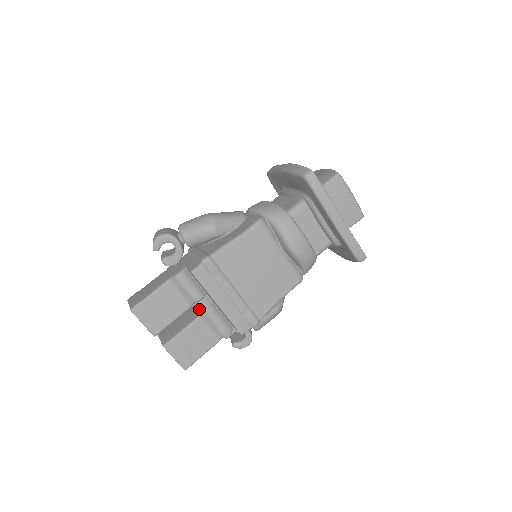
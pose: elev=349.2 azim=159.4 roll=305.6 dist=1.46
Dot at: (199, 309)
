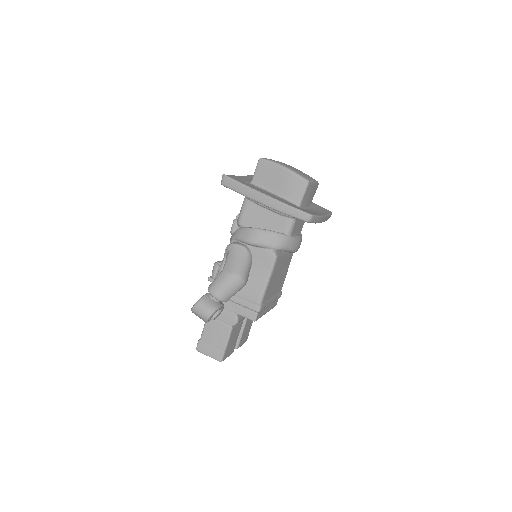
Dot at: occluded
